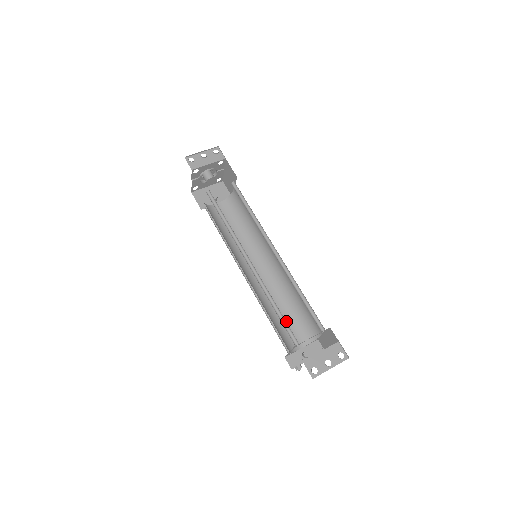
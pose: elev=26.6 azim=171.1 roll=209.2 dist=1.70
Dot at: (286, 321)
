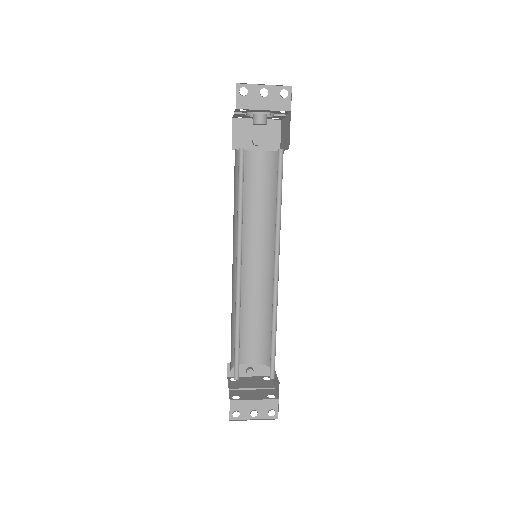
Dot at: (251, 330)
